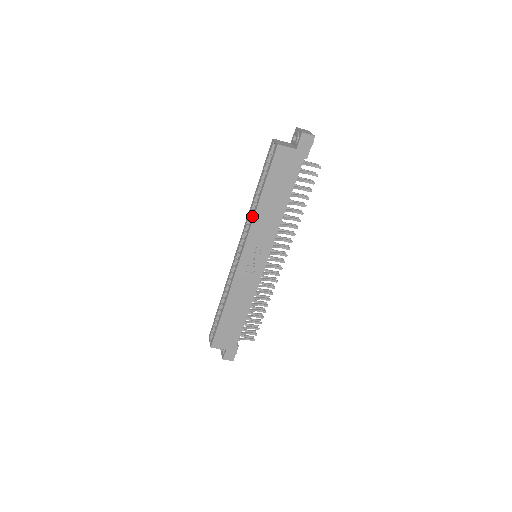
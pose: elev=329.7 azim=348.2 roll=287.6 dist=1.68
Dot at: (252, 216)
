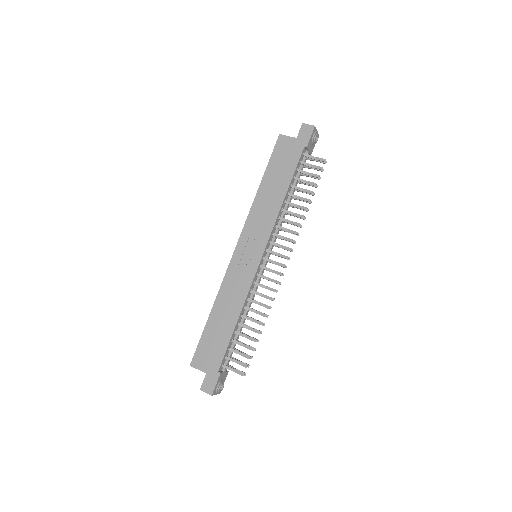
Dot at: (253, 206)
